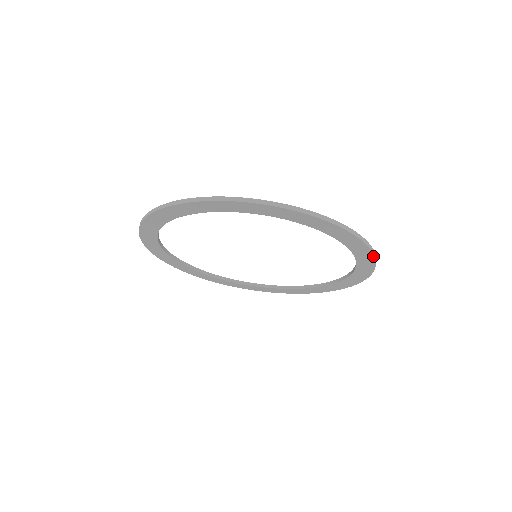
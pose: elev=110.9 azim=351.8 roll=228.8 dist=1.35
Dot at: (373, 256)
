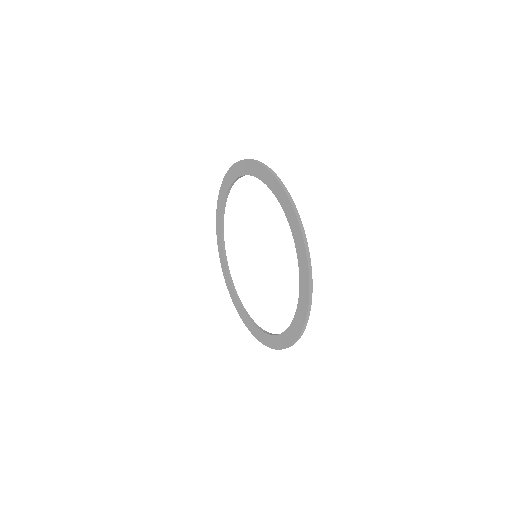
Dot at: (288, 198)
